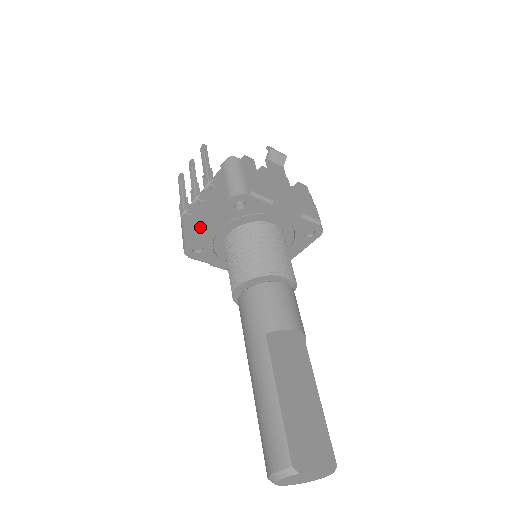
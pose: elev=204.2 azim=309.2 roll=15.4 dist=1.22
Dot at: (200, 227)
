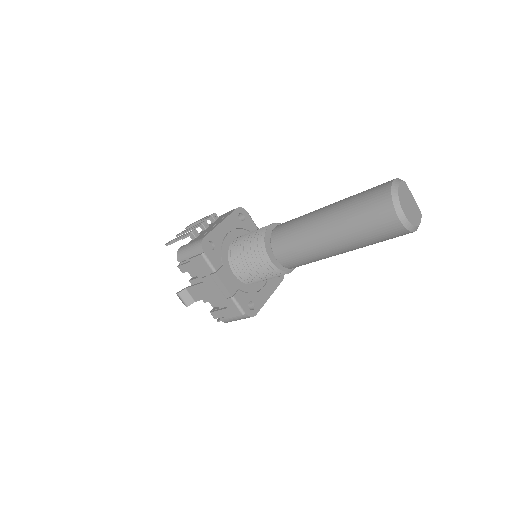
Dot at: (215, 226)
